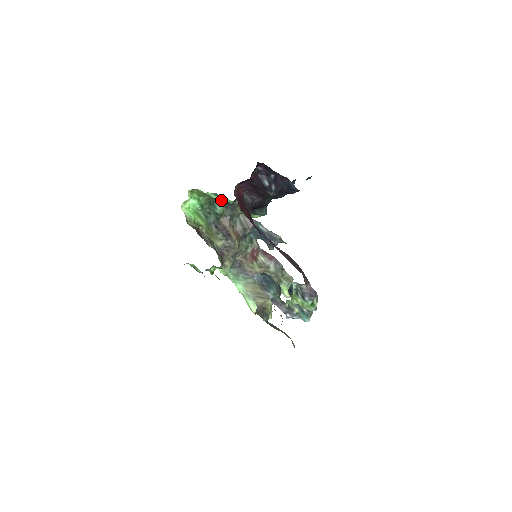
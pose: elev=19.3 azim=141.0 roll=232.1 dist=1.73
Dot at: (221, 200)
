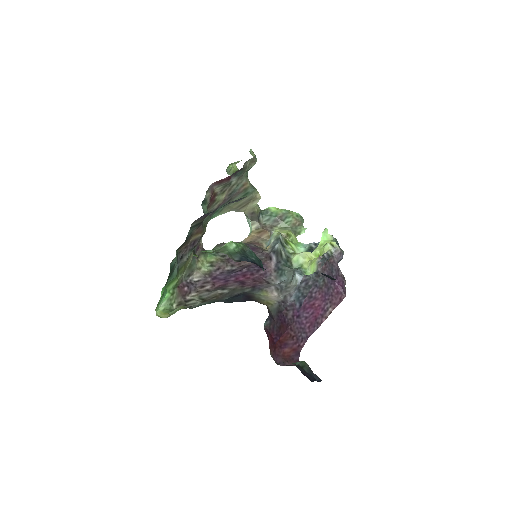
Dot at: occluded
